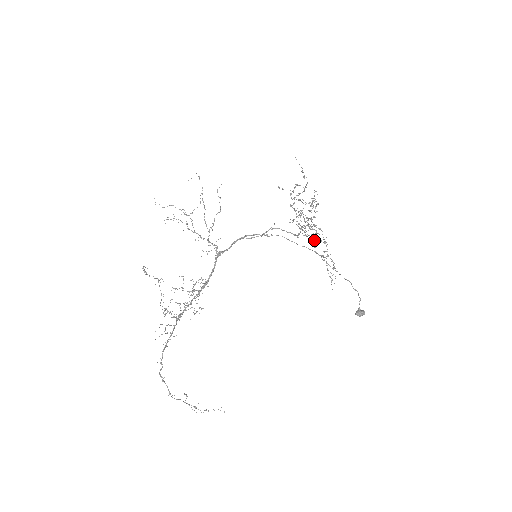
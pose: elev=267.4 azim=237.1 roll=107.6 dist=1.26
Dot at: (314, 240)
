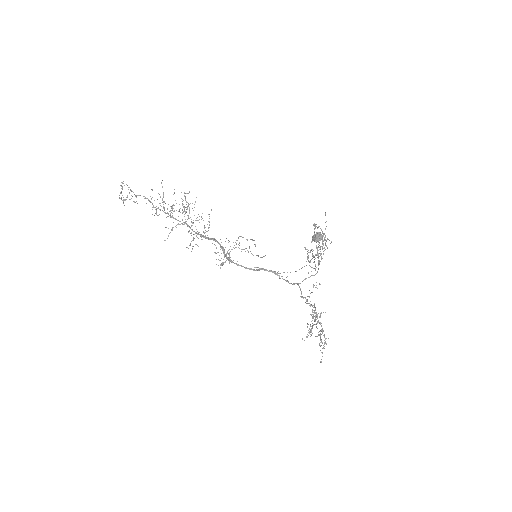
Dot at: occluded
